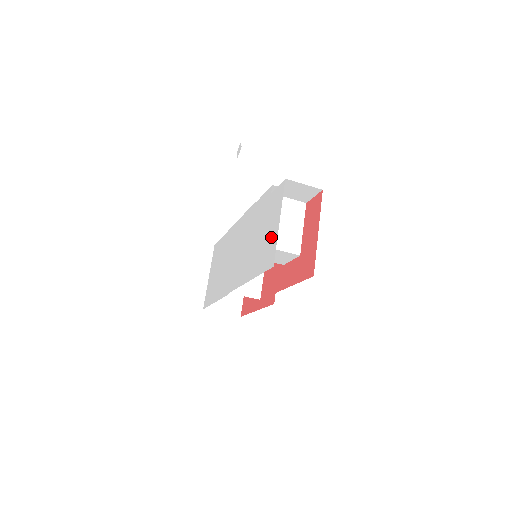
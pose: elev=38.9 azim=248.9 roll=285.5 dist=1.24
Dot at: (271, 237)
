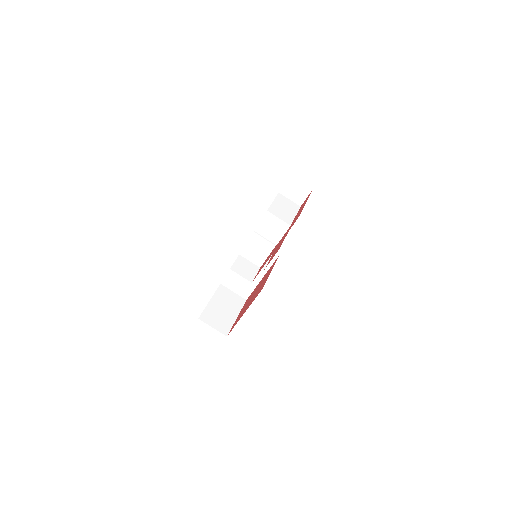
Dot at: occluded
